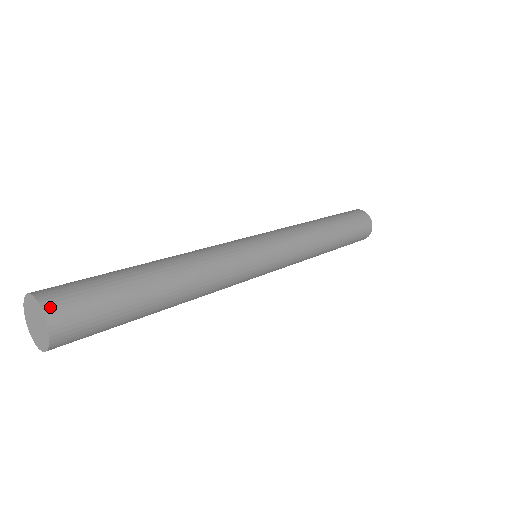
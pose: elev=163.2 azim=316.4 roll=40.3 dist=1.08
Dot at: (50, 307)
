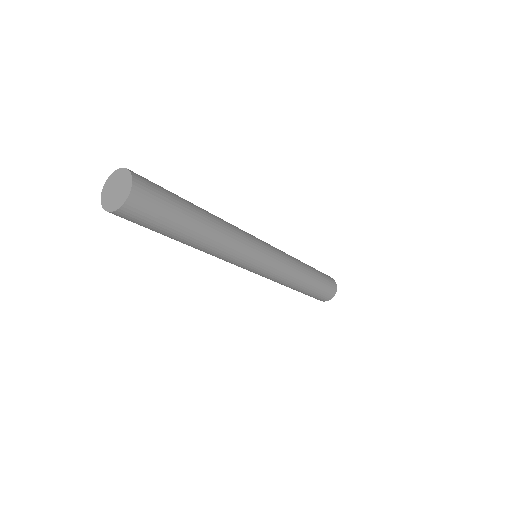
Dot at: occluded
